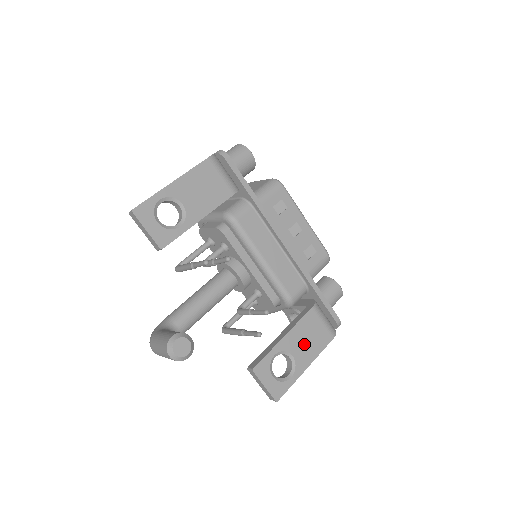
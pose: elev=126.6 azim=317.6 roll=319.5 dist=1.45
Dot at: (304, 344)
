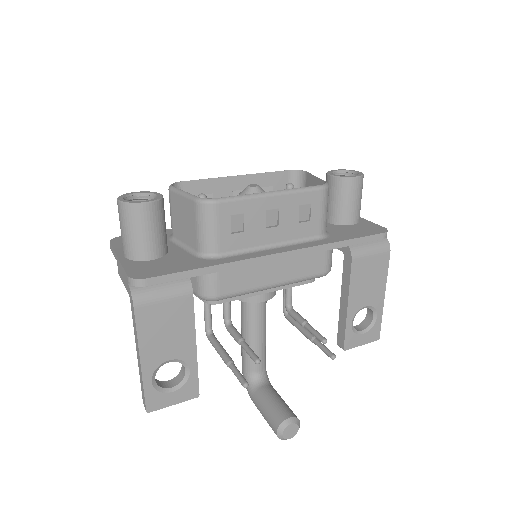
Dot at: (368, 289)
